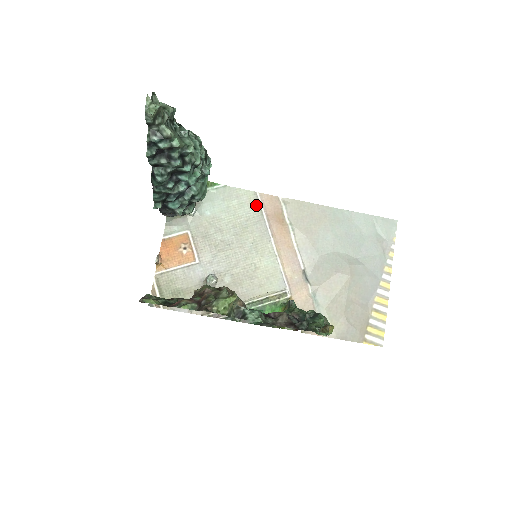
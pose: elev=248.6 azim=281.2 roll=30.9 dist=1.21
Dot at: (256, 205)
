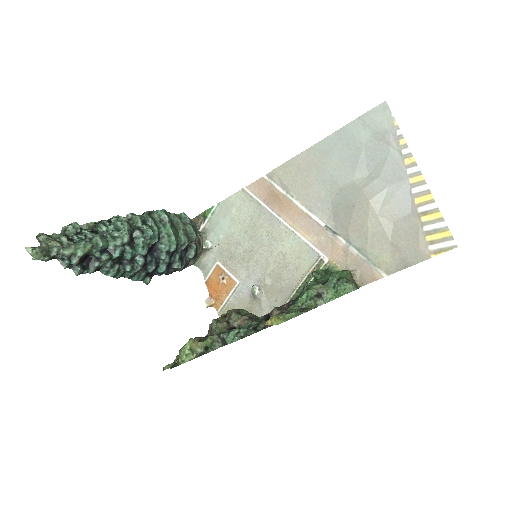
Dot at: (250, 200)
